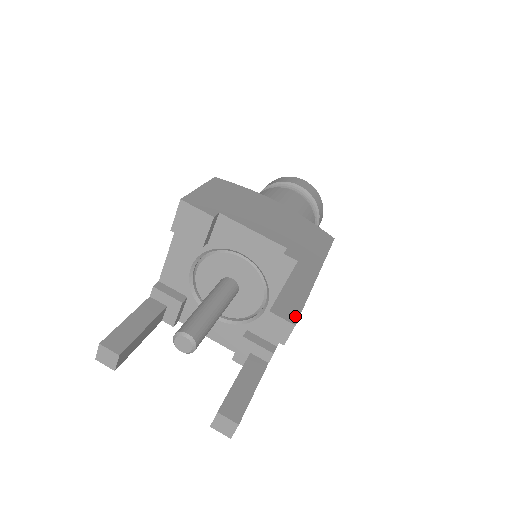
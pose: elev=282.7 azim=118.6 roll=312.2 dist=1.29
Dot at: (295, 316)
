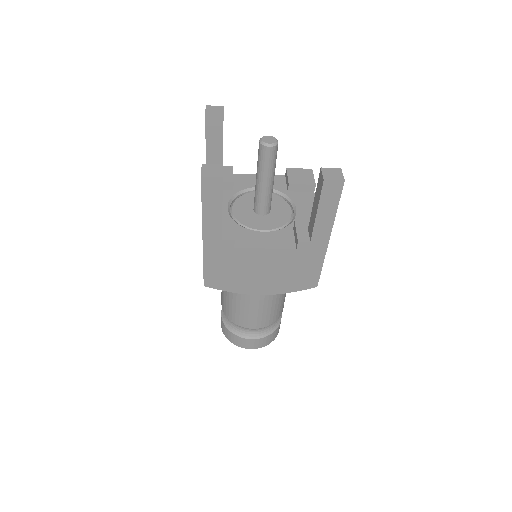
Dot at: (342, 186)
